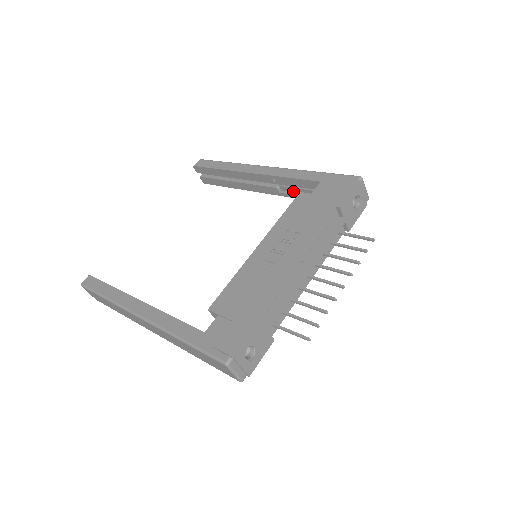
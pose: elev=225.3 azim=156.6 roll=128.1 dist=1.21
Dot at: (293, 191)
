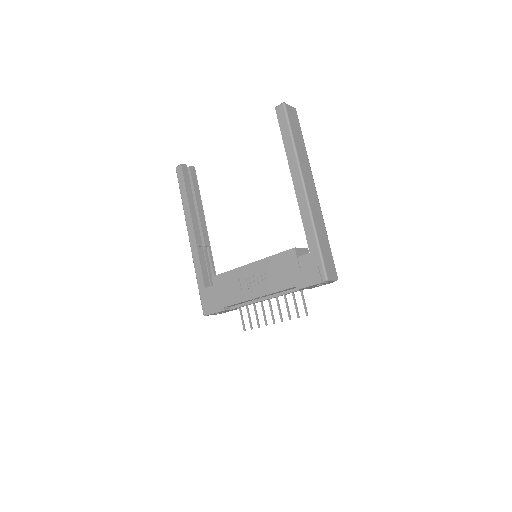
Dot at: occluded
